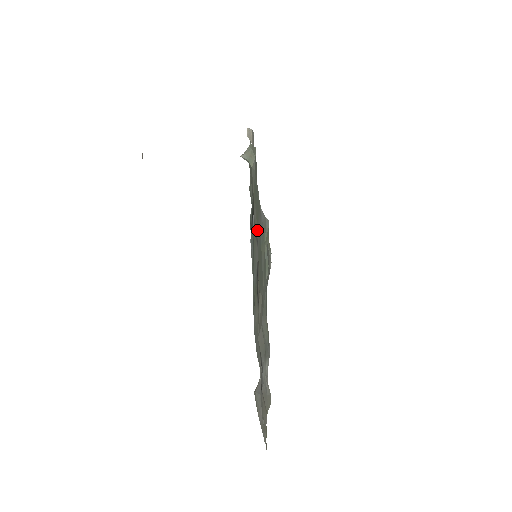
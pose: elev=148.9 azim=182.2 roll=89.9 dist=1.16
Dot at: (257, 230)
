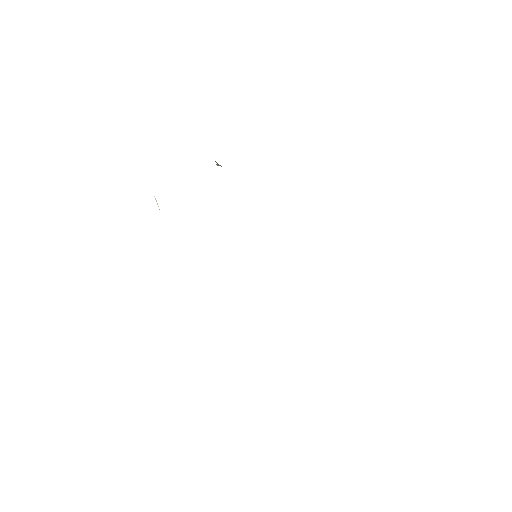
Dot at: occluded
